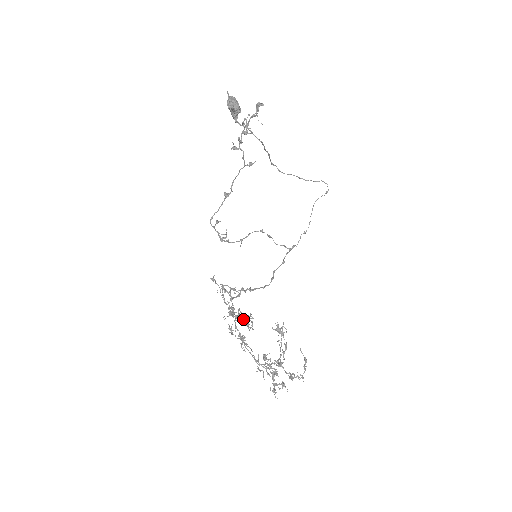
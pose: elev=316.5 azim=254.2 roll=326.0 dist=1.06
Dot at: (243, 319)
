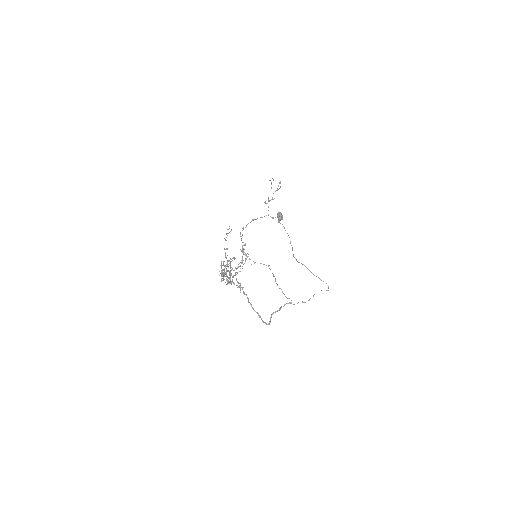
Dot at: occluded
